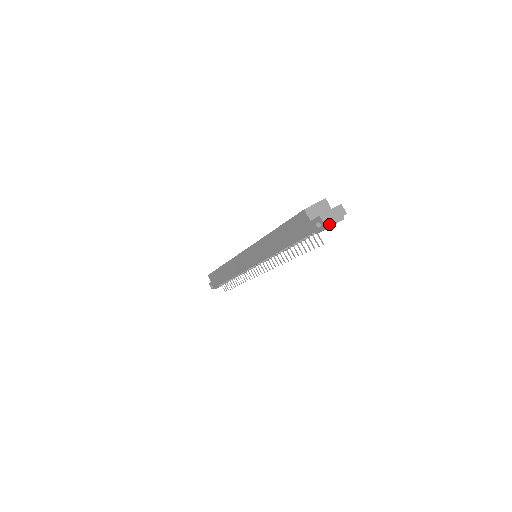
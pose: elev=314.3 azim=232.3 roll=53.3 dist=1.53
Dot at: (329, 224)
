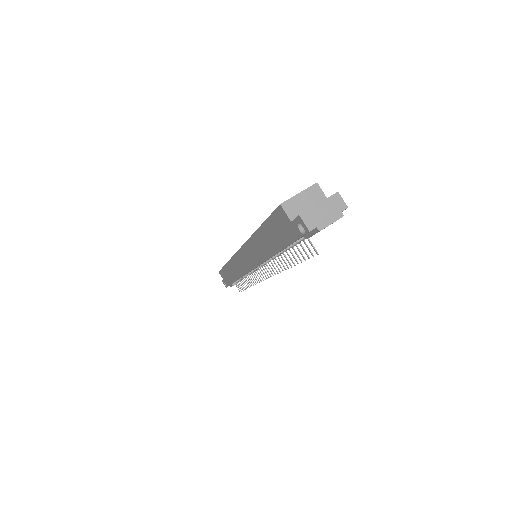
Dot at: (316, 227)
